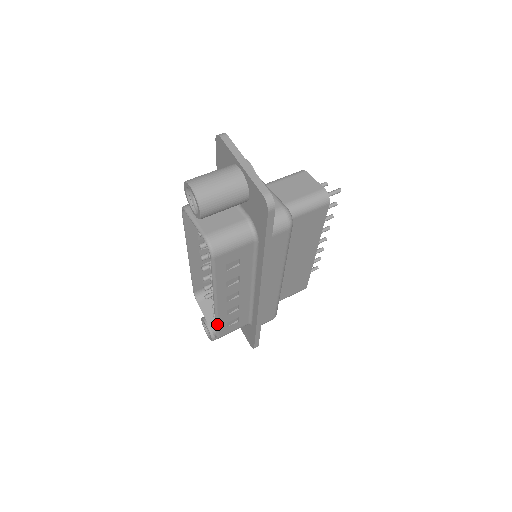
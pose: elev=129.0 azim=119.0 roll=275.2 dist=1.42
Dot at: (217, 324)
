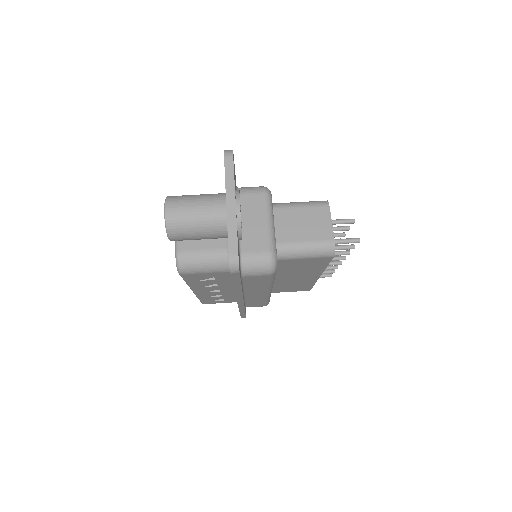
Dot at: (199, 299)
